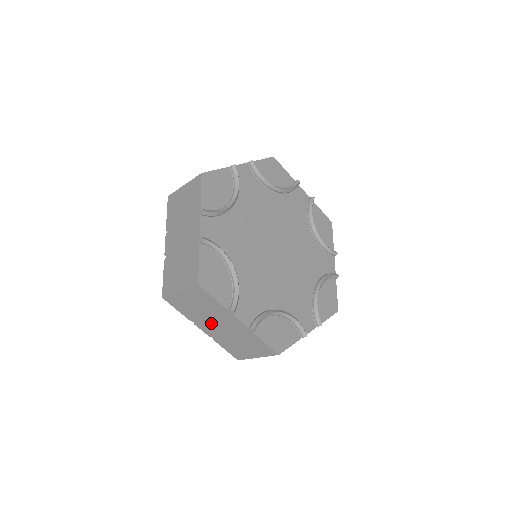
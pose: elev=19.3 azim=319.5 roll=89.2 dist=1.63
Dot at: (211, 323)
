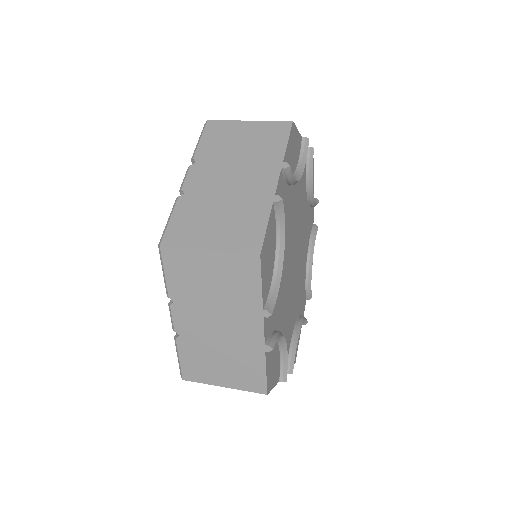
Dot at: occluded
